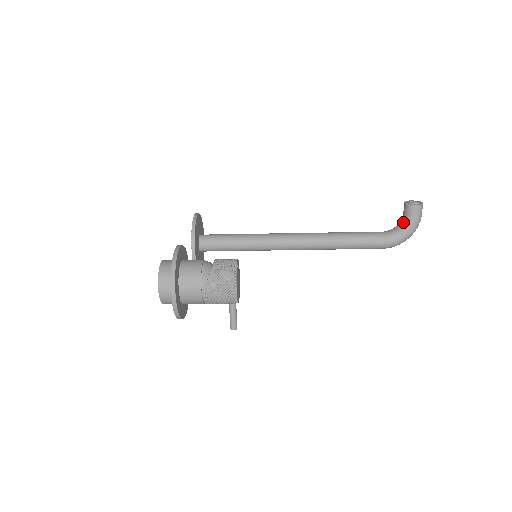
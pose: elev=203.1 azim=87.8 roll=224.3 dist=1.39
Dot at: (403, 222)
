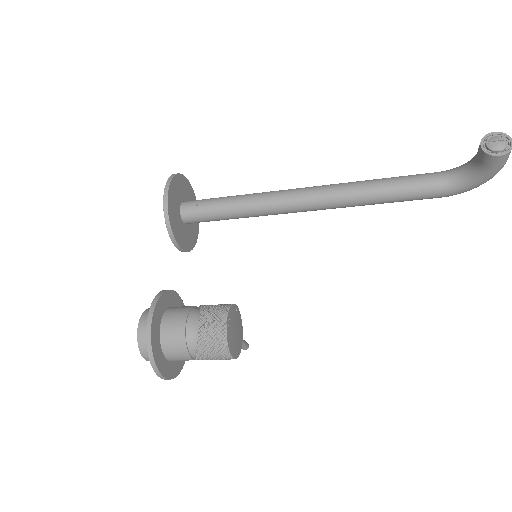
Dot at: (474, 170)
